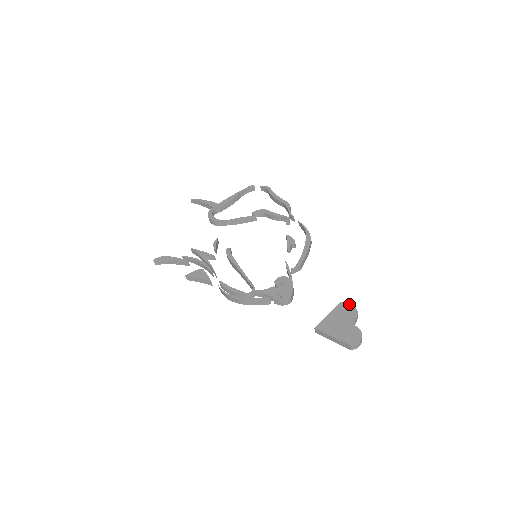
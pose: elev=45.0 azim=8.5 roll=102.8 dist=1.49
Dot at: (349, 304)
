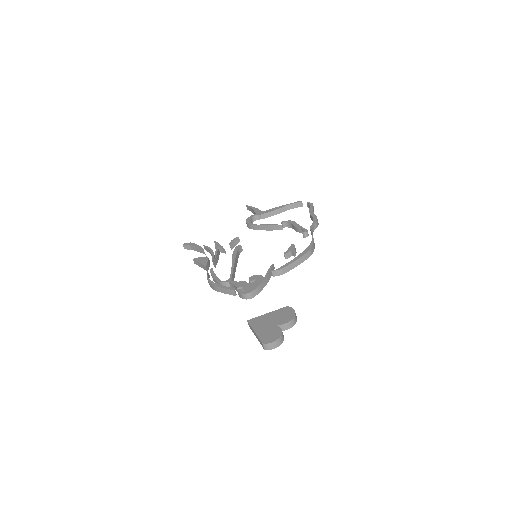
Dot at: (292, 309)
